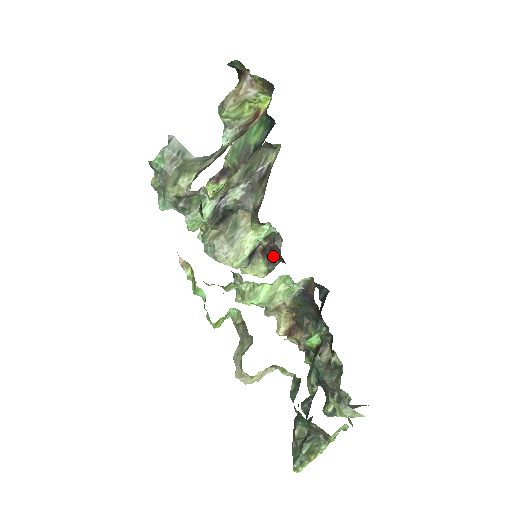
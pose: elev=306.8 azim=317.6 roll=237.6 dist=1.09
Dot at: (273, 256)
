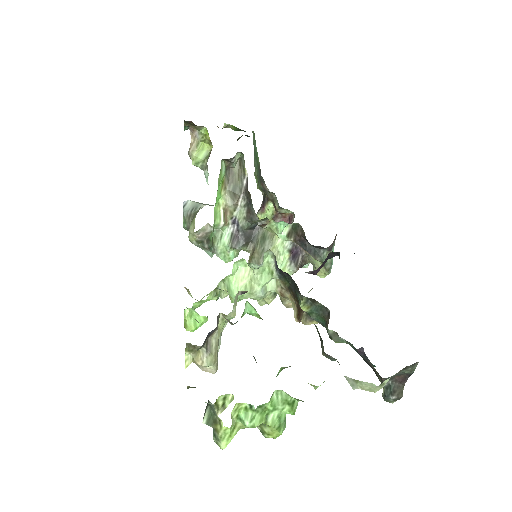
Dot at: (311, 247)
